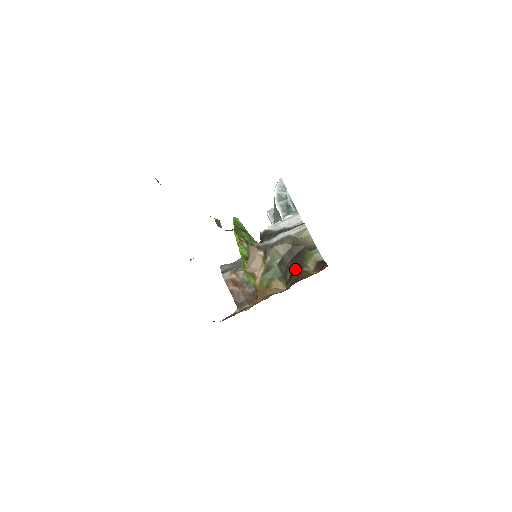
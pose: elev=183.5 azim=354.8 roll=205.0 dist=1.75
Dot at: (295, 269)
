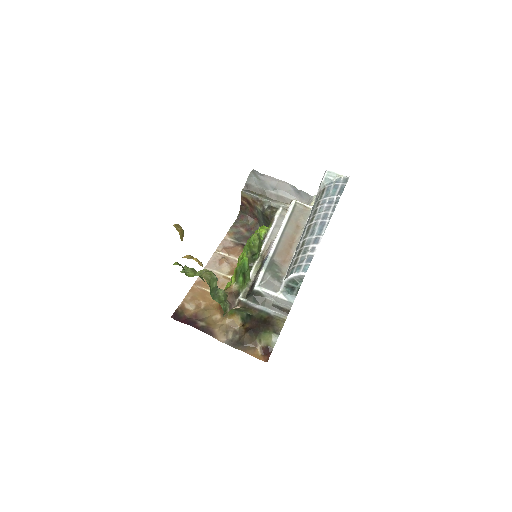
Dot at: (253, 330)
